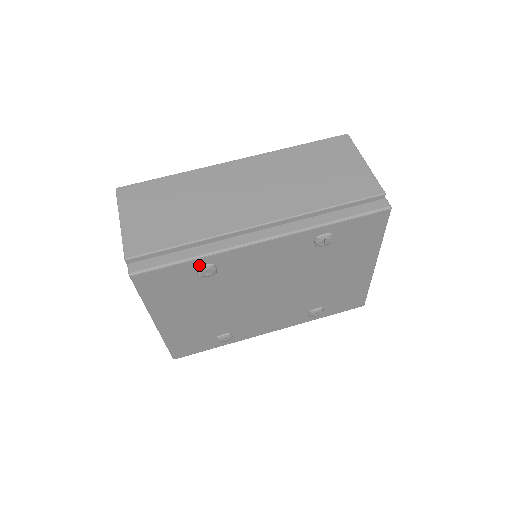
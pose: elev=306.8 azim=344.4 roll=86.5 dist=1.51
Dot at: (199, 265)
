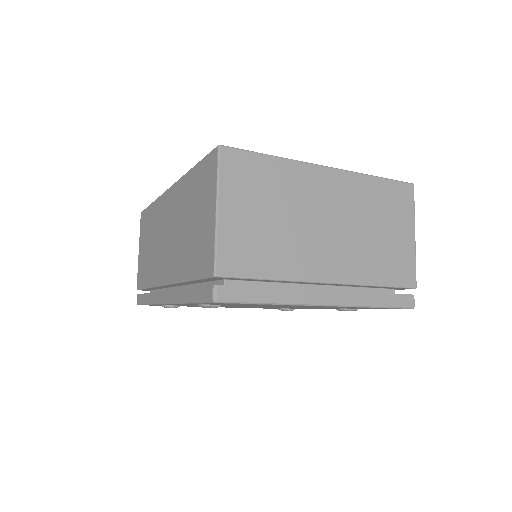
Dot at: occluded
